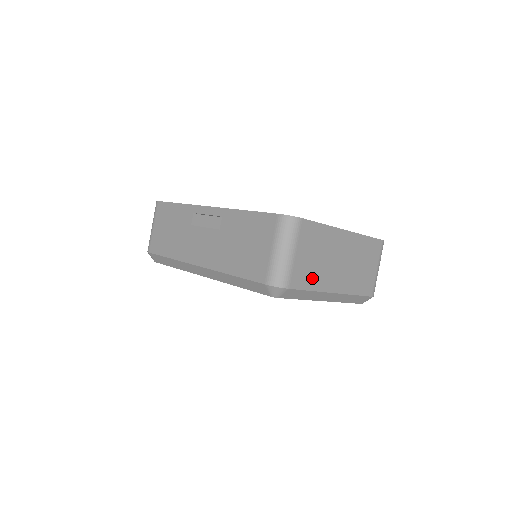
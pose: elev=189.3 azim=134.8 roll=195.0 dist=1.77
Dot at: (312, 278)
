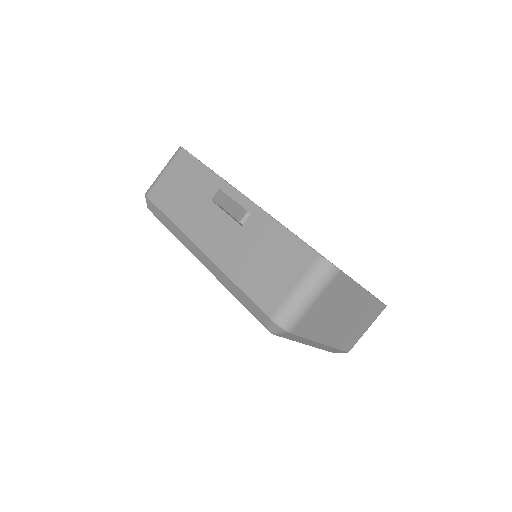
Dot at: (314, 327)
